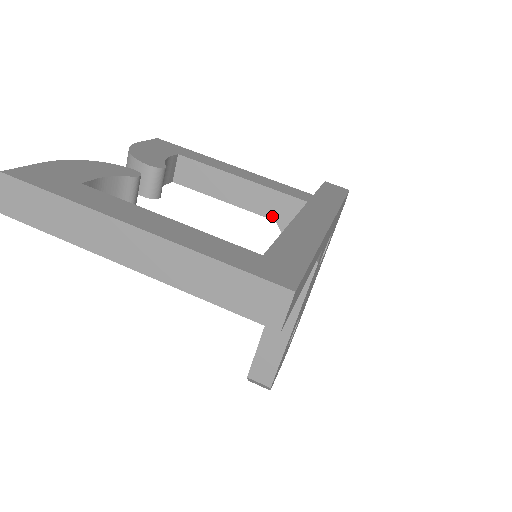
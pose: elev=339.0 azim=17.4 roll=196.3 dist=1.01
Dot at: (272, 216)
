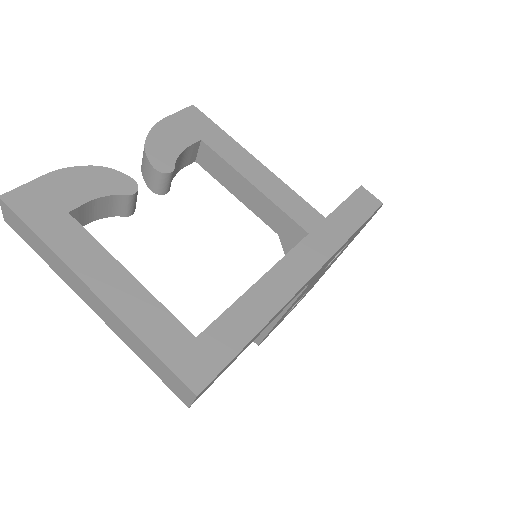
Dot at: (276, 229)
